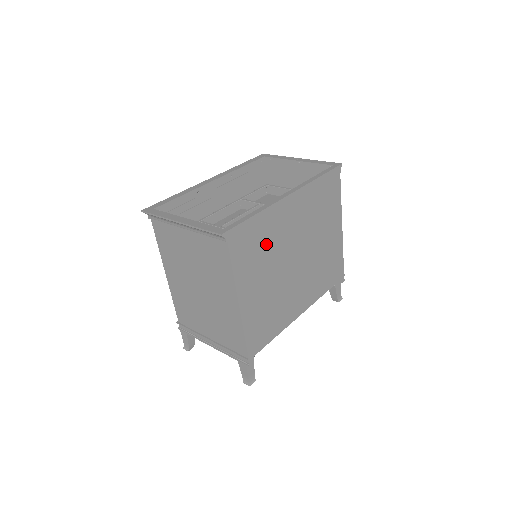
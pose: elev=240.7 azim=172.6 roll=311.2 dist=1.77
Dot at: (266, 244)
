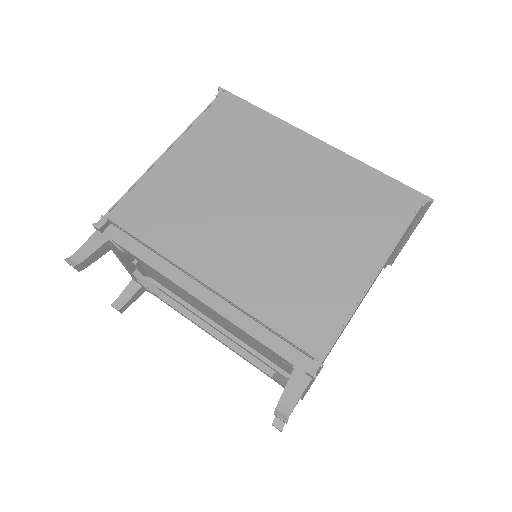
Dot at: (247, 145)
